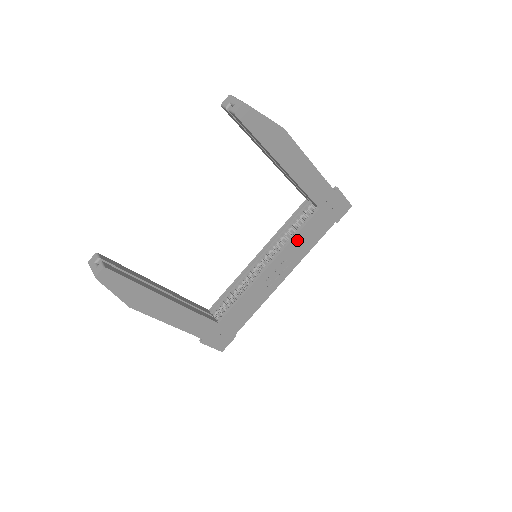
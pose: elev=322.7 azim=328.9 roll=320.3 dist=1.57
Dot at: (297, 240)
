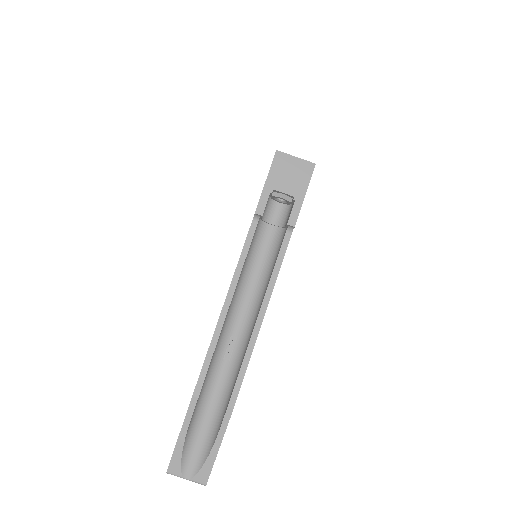
Dot at: occluded
